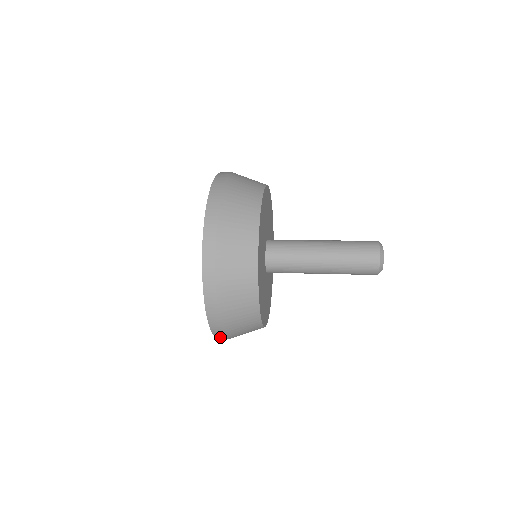
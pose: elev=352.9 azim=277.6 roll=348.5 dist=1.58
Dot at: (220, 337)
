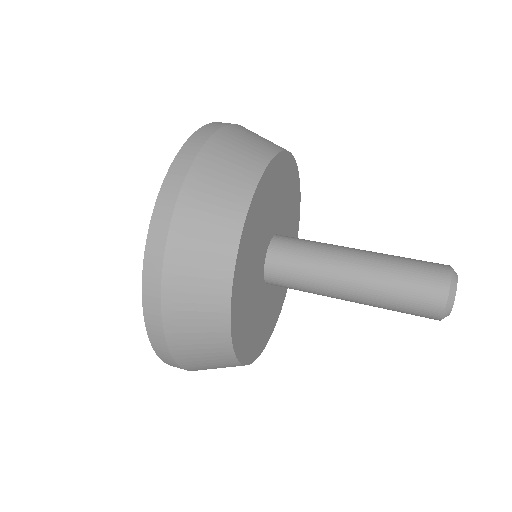
Dot at: occluded
